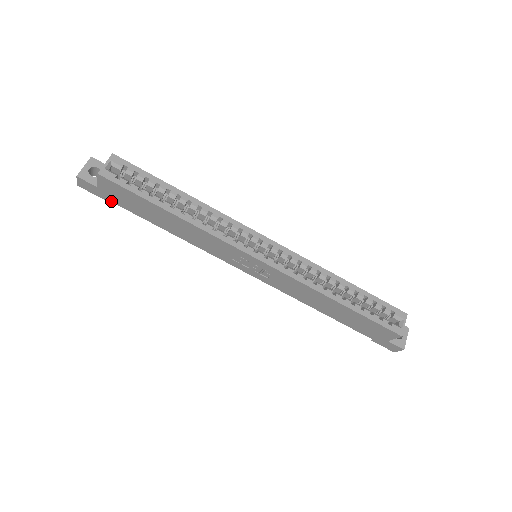
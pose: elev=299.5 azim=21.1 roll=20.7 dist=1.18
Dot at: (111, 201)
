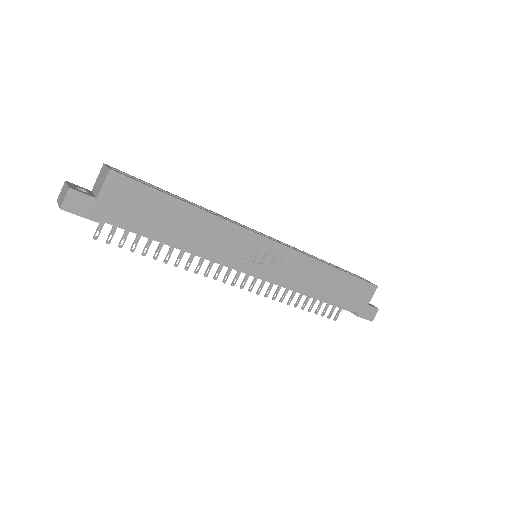
Dot at: (108, 221)
